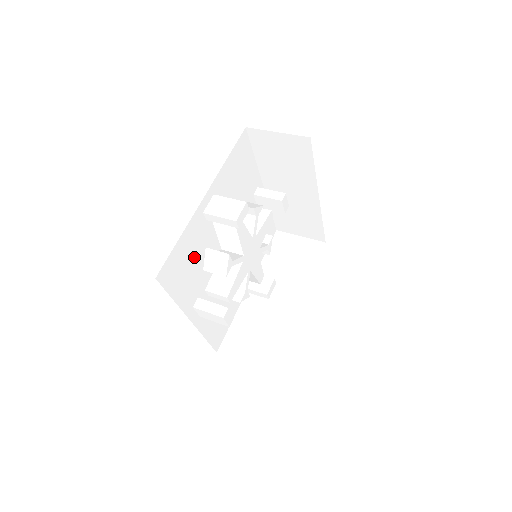
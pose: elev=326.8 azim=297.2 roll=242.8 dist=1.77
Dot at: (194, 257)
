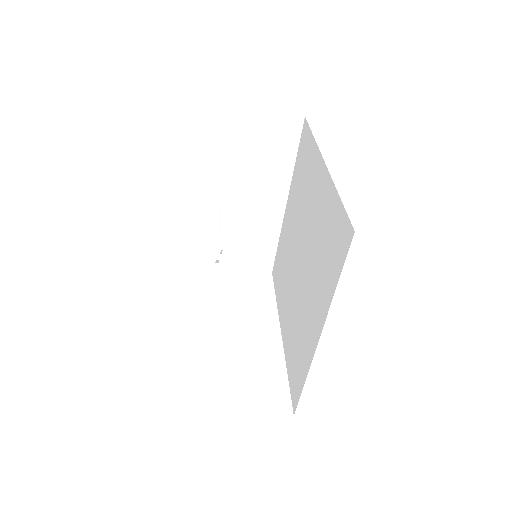
Dot at: occluded
